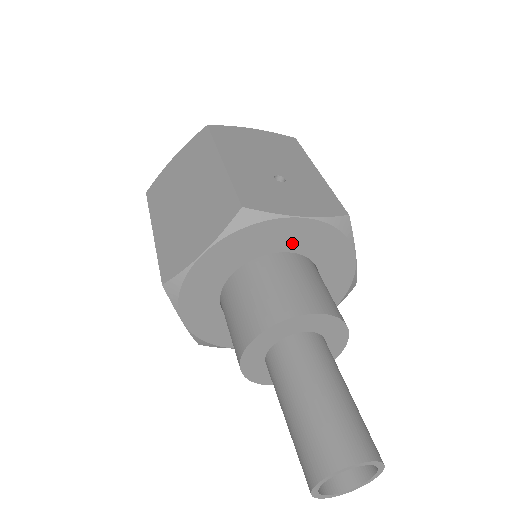
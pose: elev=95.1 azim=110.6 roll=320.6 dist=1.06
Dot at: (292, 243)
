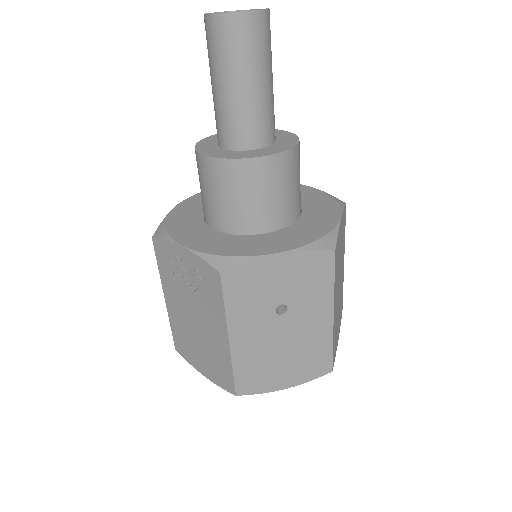
Dot at: occluded
